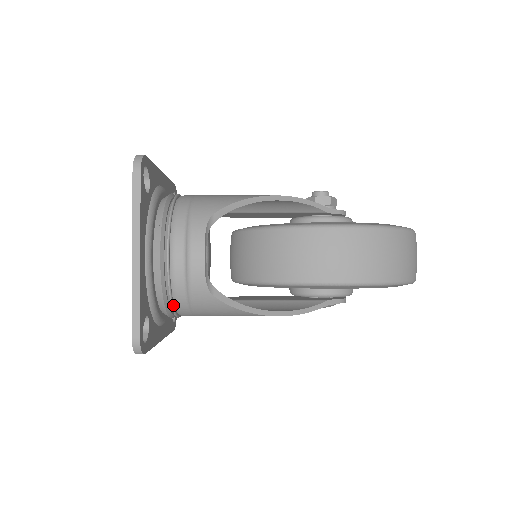
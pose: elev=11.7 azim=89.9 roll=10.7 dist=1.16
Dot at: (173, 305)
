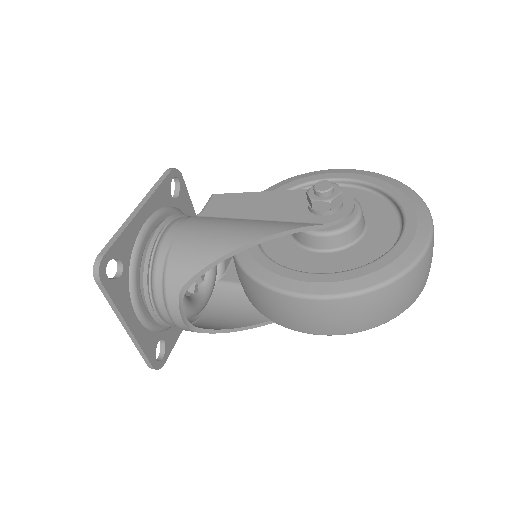
Dot at: occluded
